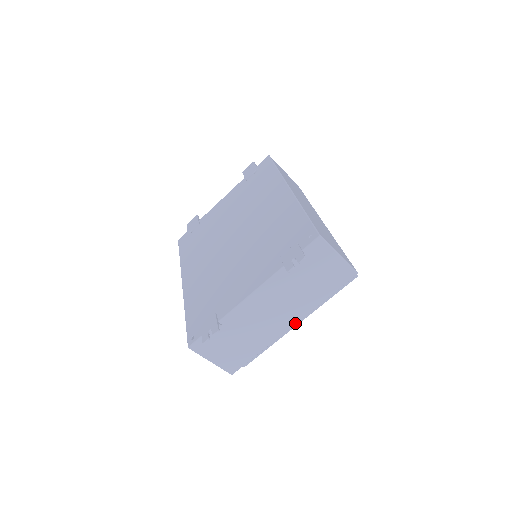
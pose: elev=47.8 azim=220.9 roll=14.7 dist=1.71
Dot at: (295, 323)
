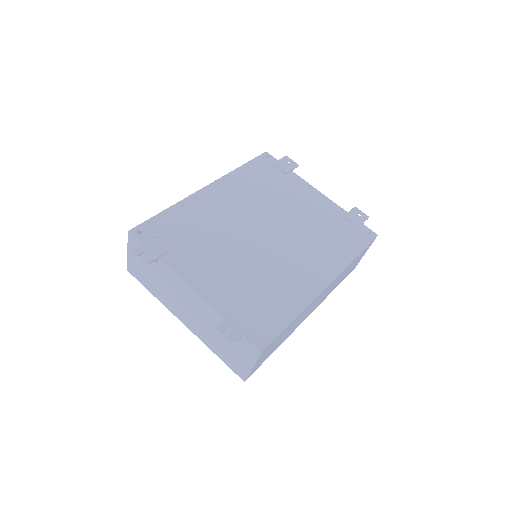
Dot at: (186, 326)
